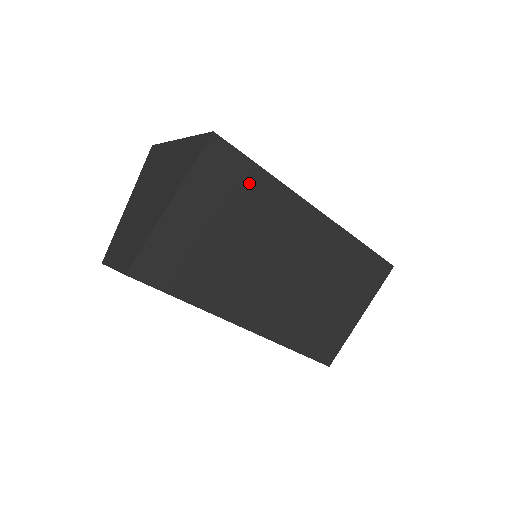
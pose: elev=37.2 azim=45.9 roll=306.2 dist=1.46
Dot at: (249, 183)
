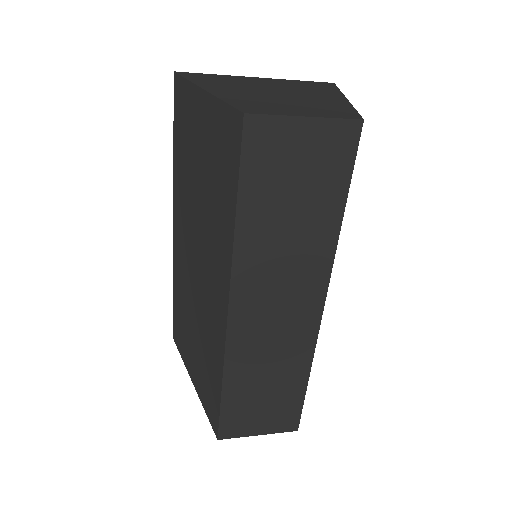
Dot at: occluded
